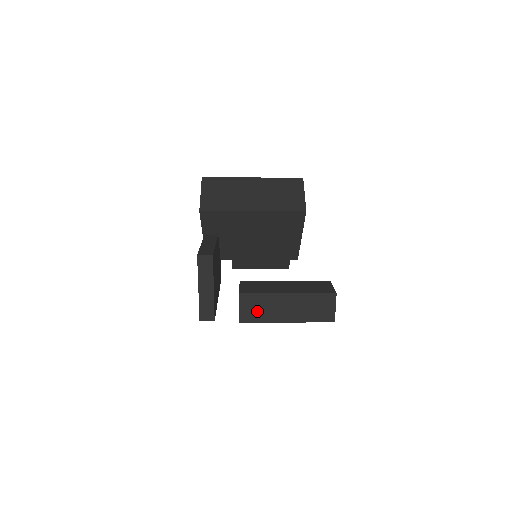
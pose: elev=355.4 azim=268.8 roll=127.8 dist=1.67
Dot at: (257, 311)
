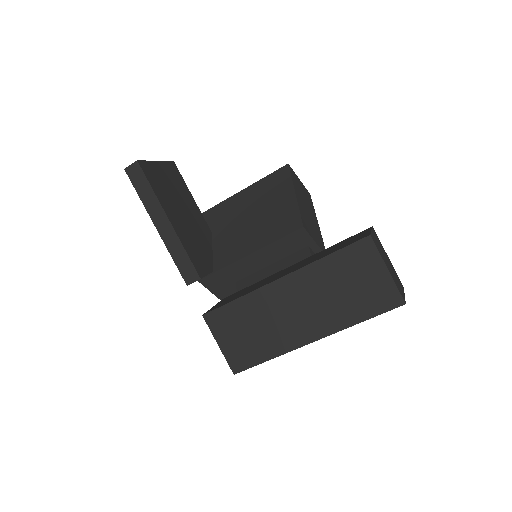
Dot at: occluded
